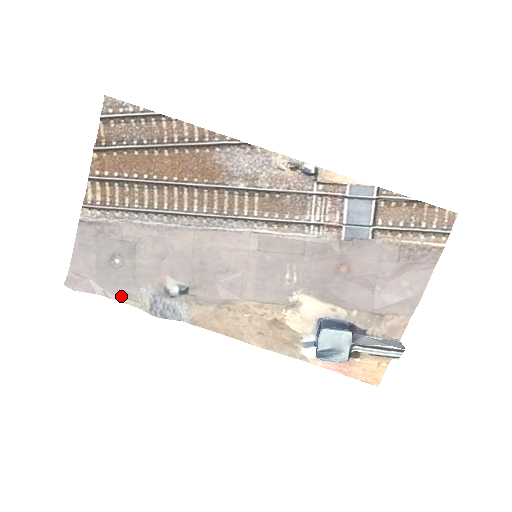
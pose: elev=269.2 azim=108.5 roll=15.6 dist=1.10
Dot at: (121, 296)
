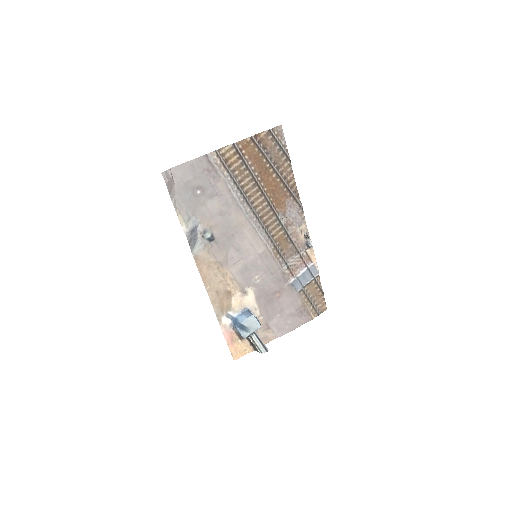
Dot at: (179, 210)
